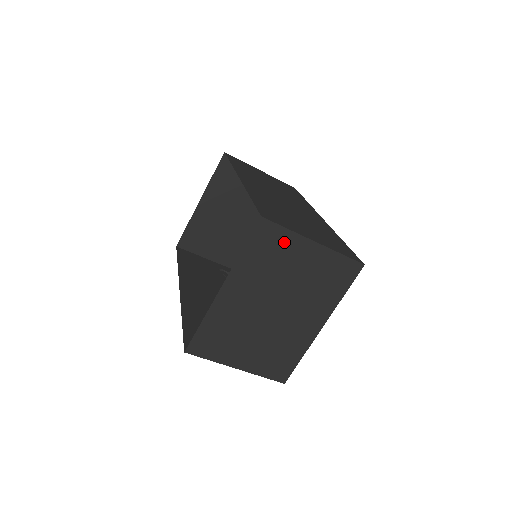
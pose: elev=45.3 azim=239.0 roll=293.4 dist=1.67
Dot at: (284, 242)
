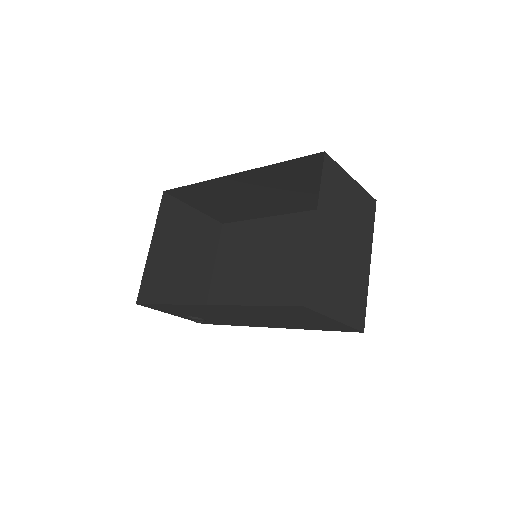
Dot at: (339, 177)
